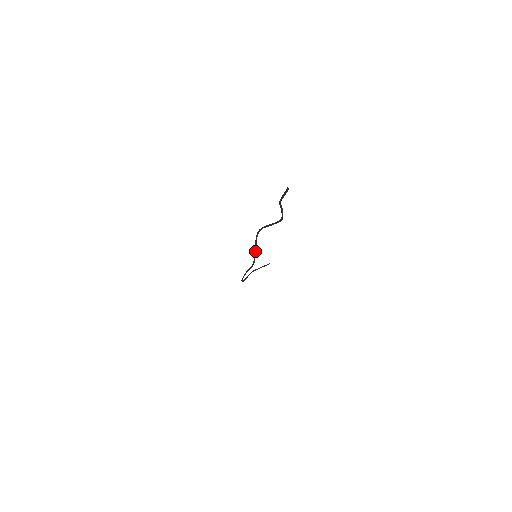
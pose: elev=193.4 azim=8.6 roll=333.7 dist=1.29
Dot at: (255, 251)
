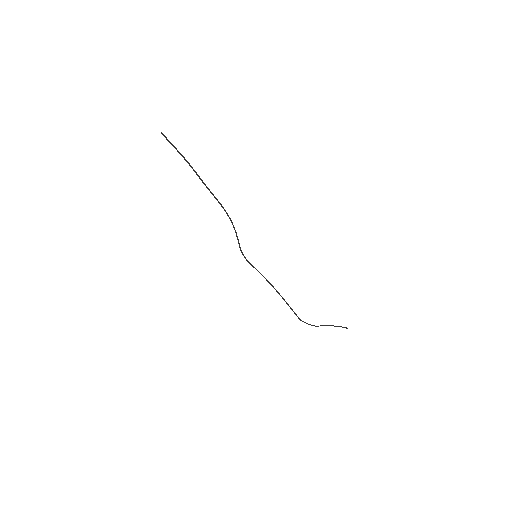
Dot at: (237, 238)
